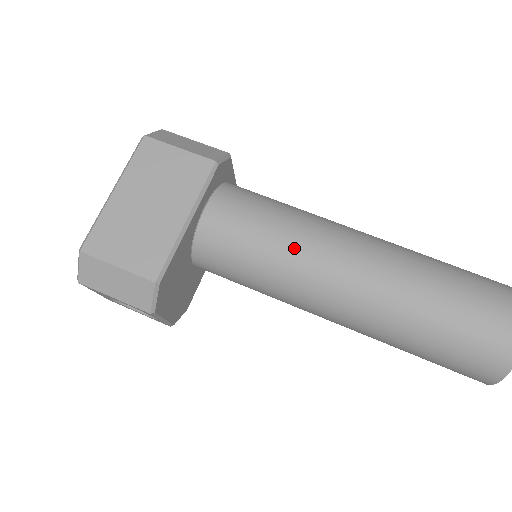
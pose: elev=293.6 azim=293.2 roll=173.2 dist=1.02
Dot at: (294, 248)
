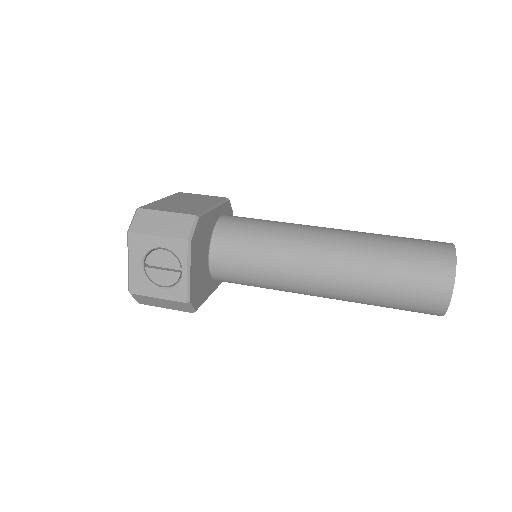
Dot at: (287, 225)
